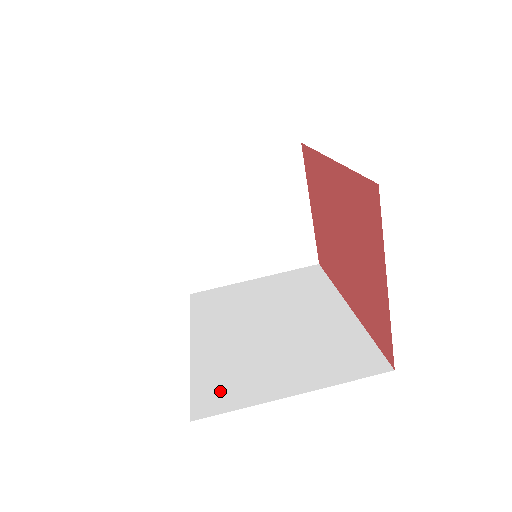
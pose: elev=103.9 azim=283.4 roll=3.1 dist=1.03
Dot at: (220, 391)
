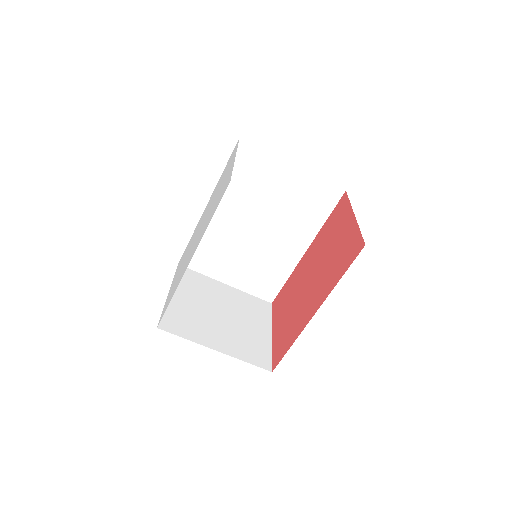
Dot at: (200, 258)
